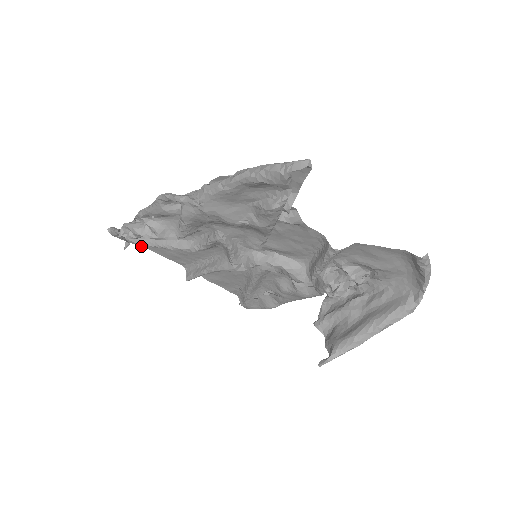
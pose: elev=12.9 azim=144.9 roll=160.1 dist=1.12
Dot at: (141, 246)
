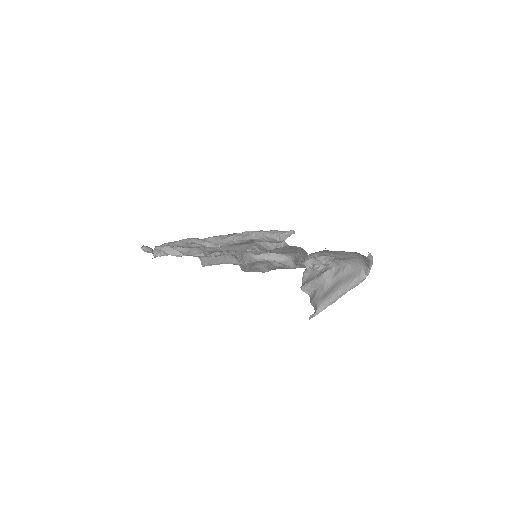
Dot at: occluded
